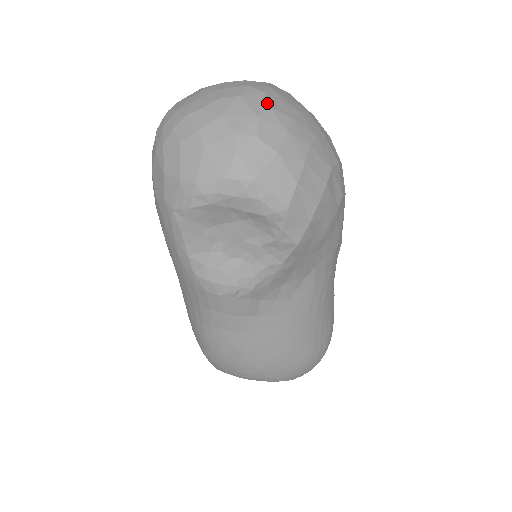
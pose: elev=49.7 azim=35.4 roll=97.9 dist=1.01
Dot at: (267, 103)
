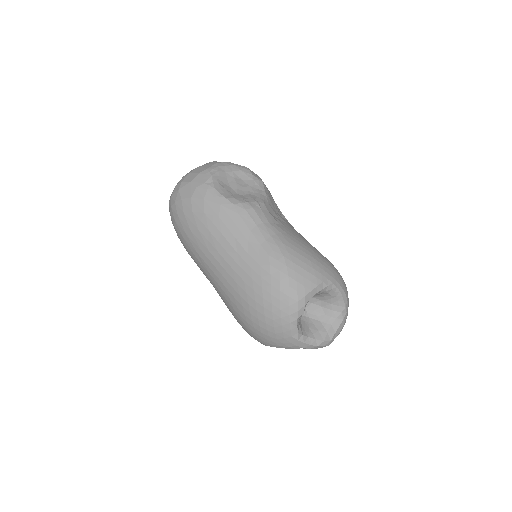
Dot at: occluded
